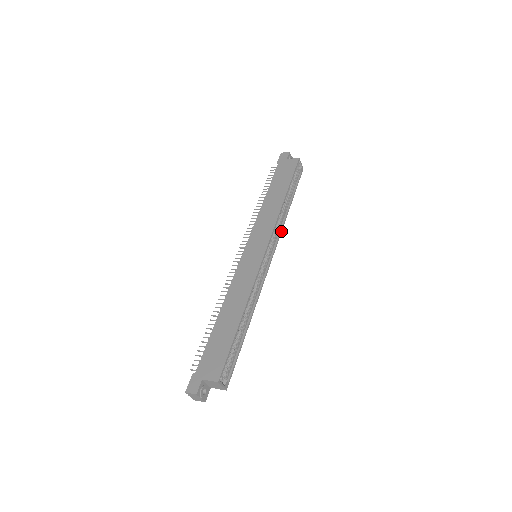
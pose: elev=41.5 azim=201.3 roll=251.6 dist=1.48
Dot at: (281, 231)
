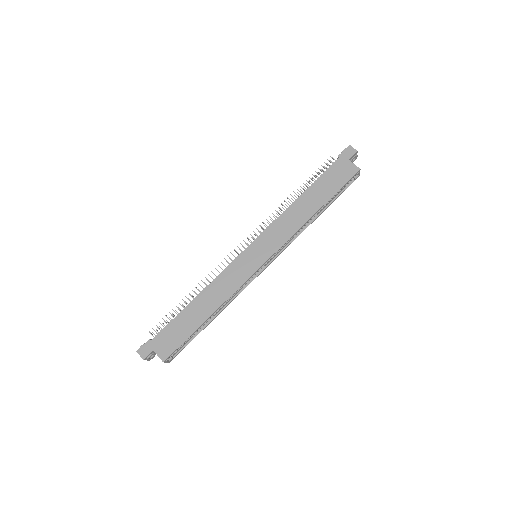
Dot at: (293, 240)
